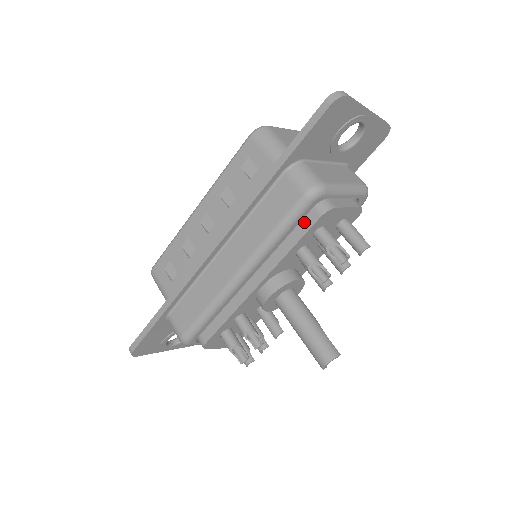
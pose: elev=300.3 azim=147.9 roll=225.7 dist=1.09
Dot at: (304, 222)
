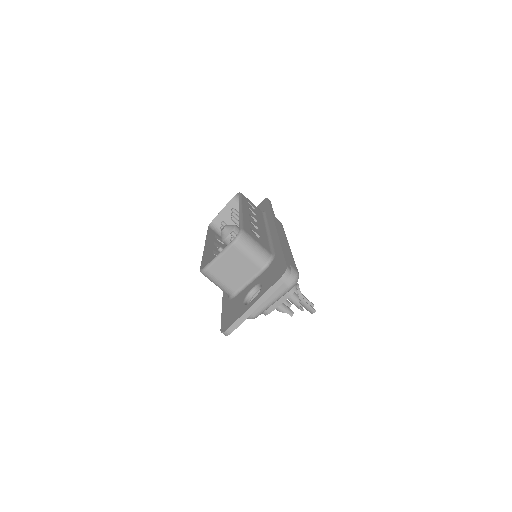
Dot at: occluded
